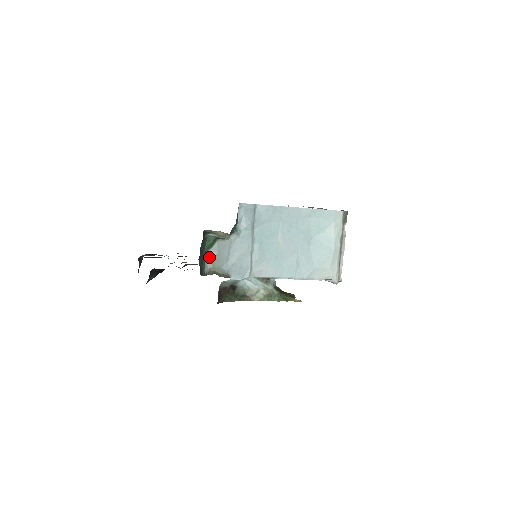
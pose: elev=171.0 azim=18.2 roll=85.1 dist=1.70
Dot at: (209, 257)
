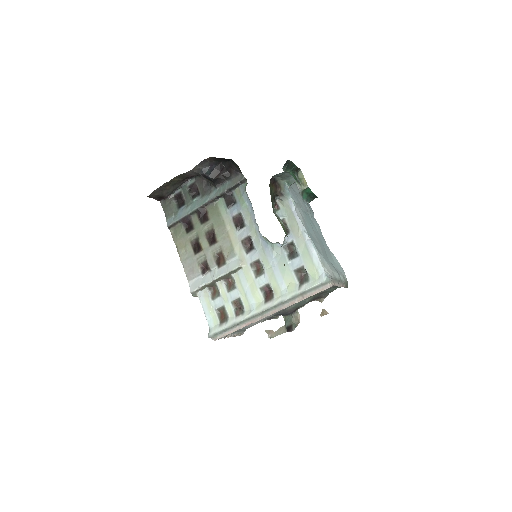
Dot at: occluded
